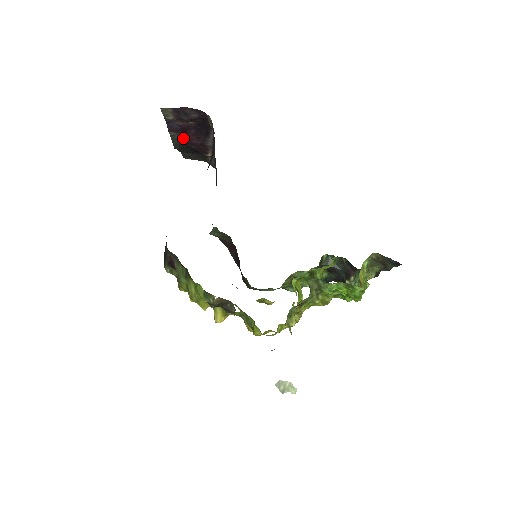
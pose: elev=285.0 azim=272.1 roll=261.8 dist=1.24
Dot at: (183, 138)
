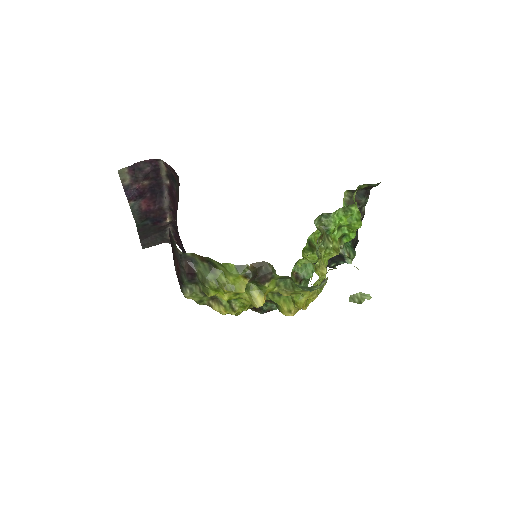
Dot at: (141, 207)
